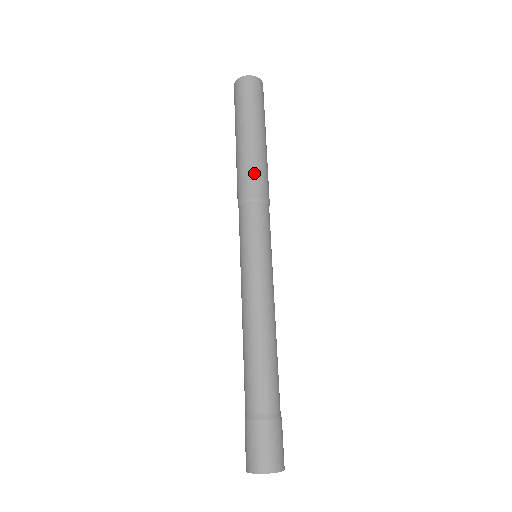
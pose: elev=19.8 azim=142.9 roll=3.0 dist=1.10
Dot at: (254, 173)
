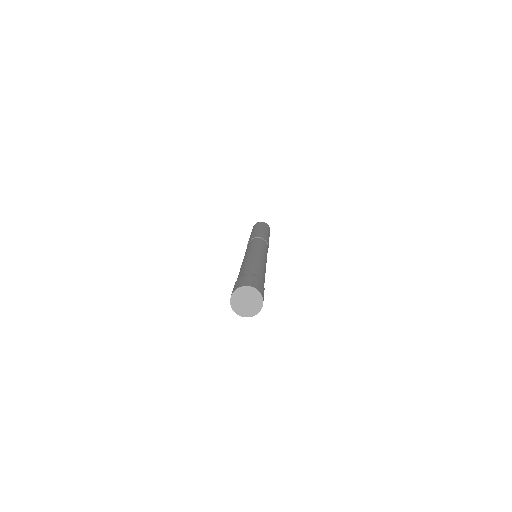
Dot at: (259, 234)
